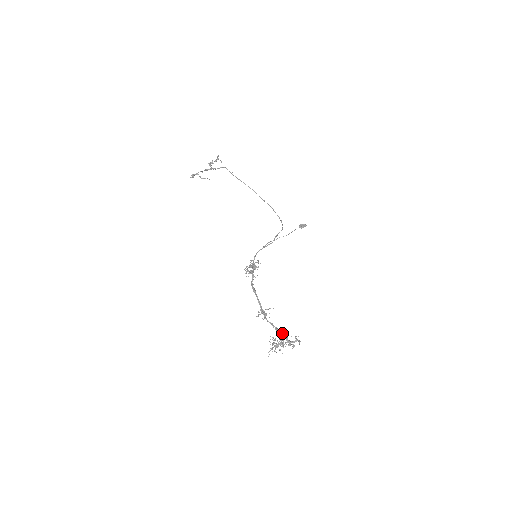
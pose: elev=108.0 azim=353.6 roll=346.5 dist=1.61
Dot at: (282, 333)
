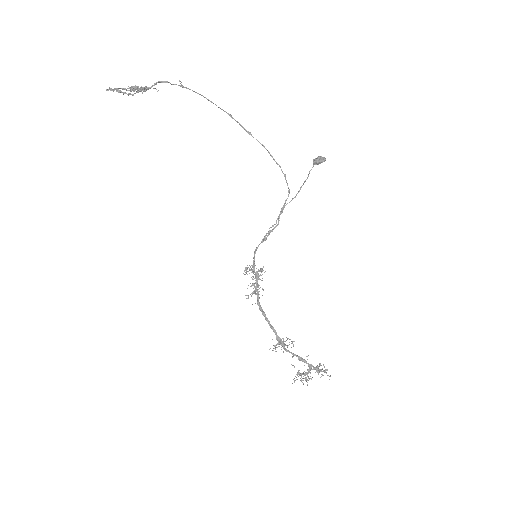
Dot at: (307, 363)
